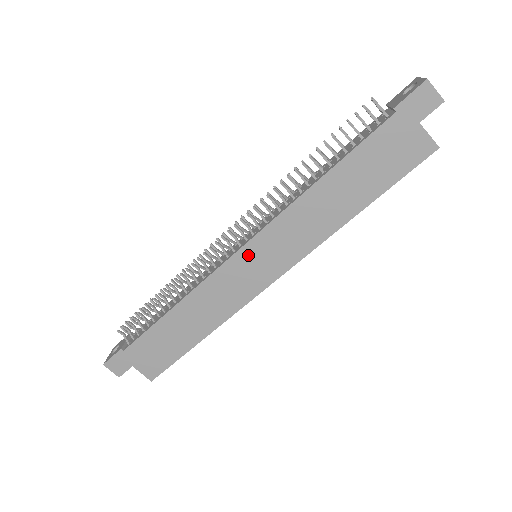
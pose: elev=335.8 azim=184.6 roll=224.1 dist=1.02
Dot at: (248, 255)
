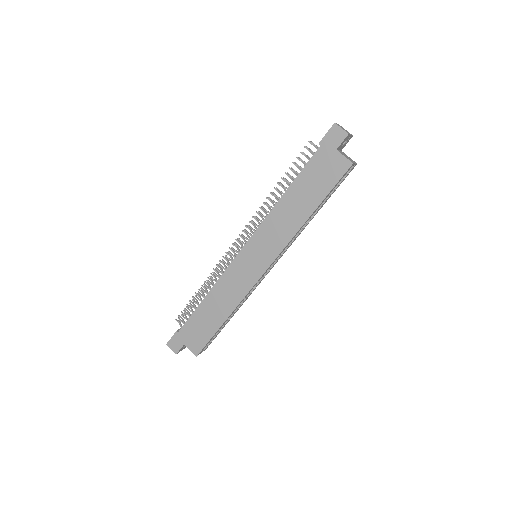
Dot at: (247, 253)
